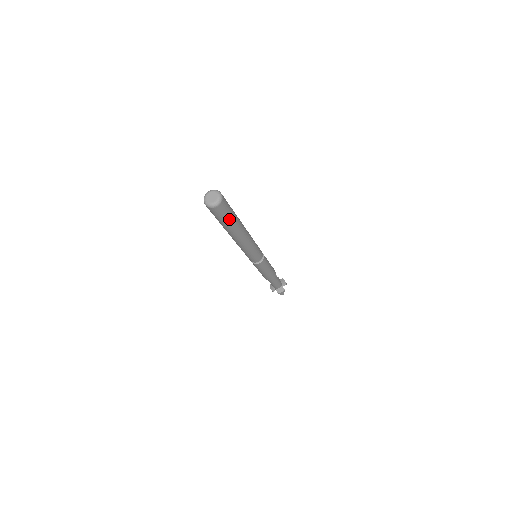
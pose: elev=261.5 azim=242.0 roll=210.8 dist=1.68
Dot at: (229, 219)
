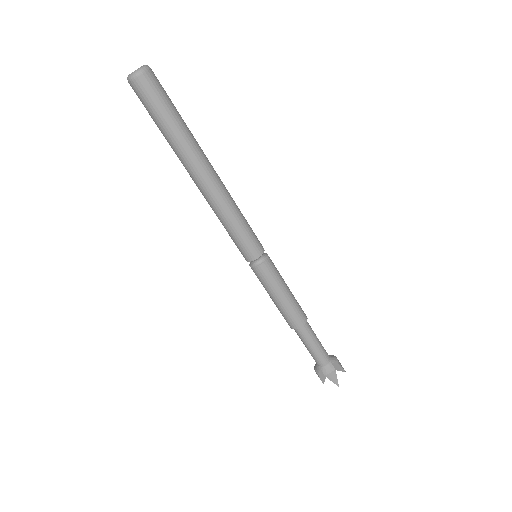
Dot at: (169, 117)
